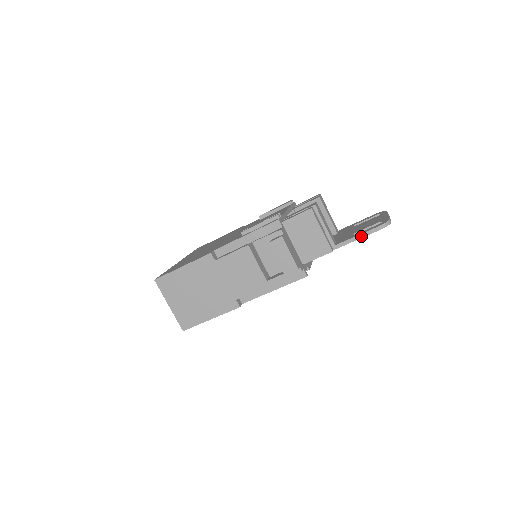
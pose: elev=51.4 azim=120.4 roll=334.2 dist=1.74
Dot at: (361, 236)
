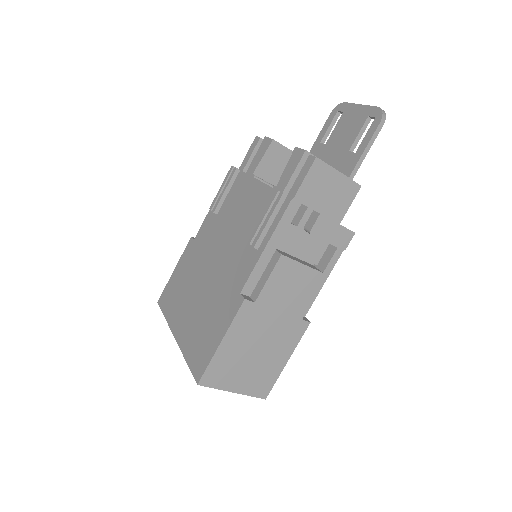
Dot at: (369, 147)
